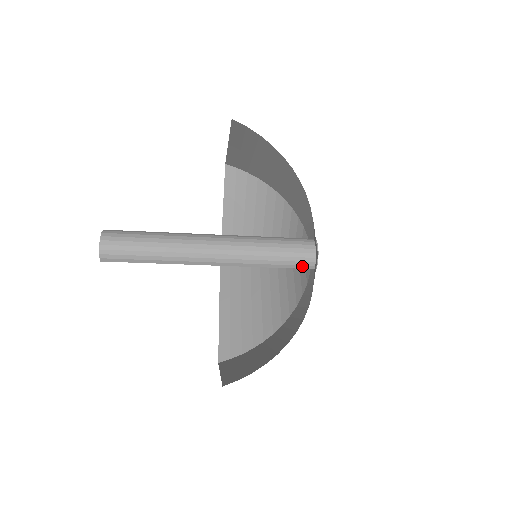
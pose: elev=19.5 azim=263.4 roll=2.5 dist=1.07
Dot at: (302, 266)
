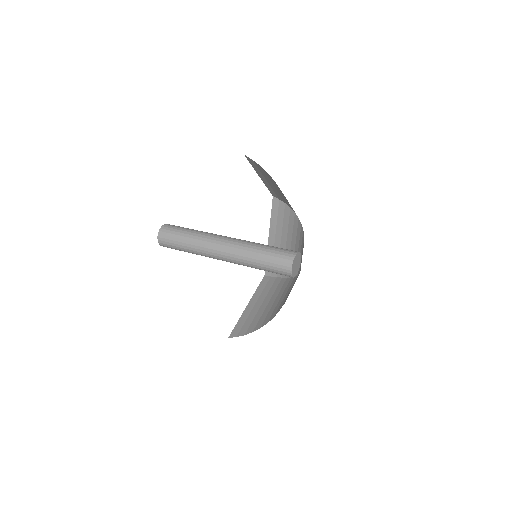
Dot at: occluded
